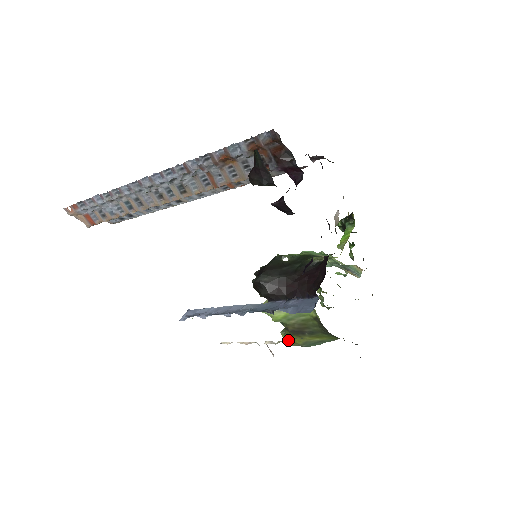
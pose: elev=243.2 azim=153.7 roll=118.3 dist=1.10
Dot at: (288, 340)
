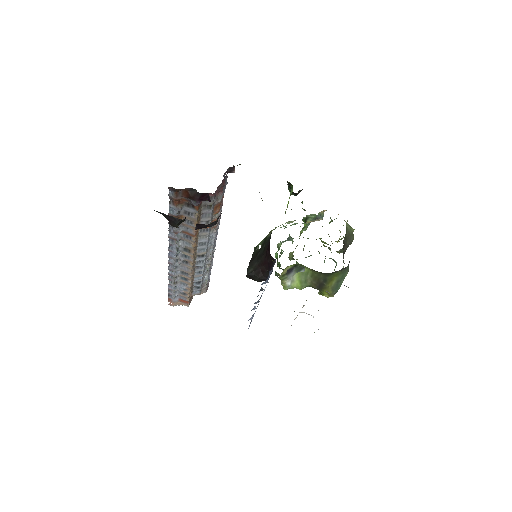
Dot at: (328, 295)
